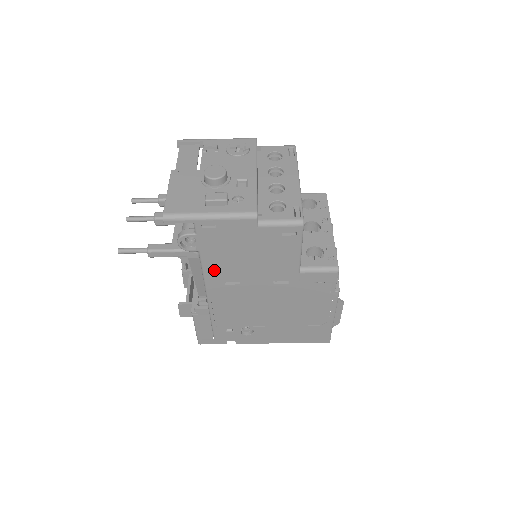
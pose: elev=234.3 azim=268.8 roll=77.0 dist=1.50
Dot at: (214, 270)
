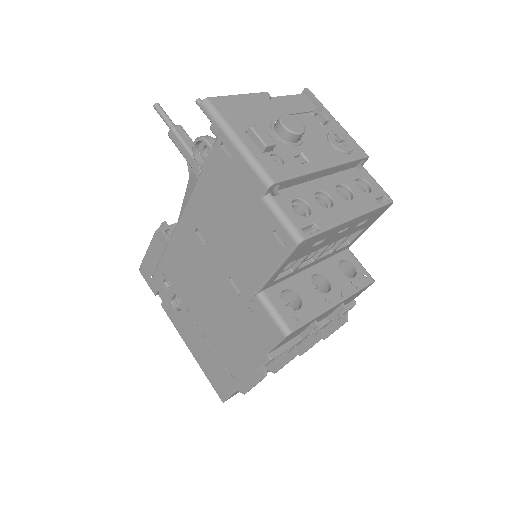
Dot at: (198, 205)
